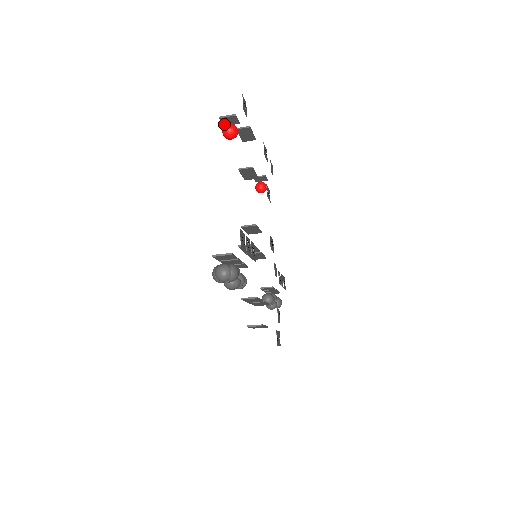
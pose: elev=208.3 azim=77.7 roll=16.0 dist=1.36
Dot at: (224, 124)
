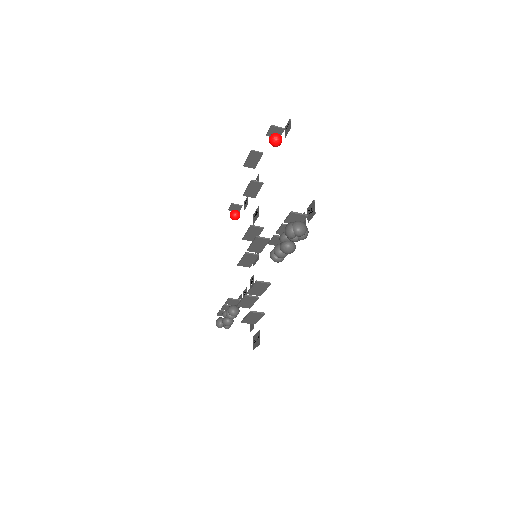
Dot at: (268, 134)
